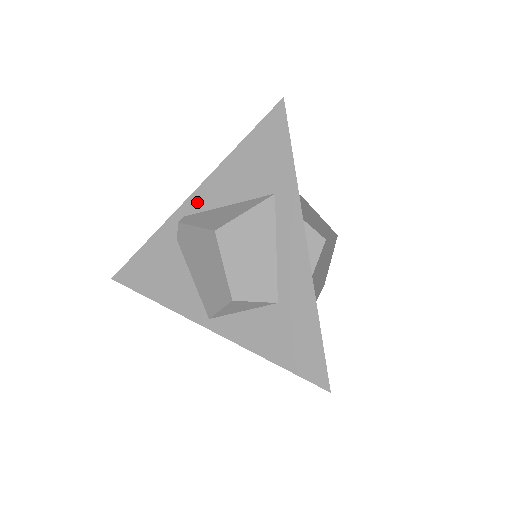
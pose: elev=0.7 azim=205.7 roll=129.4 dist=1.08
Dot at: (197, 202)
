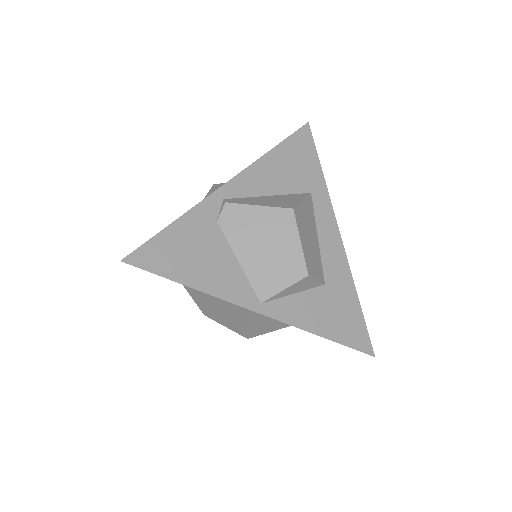
Dot at: (238, 187)
